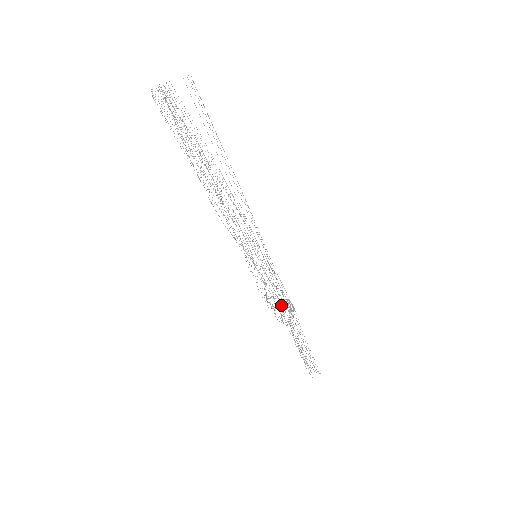
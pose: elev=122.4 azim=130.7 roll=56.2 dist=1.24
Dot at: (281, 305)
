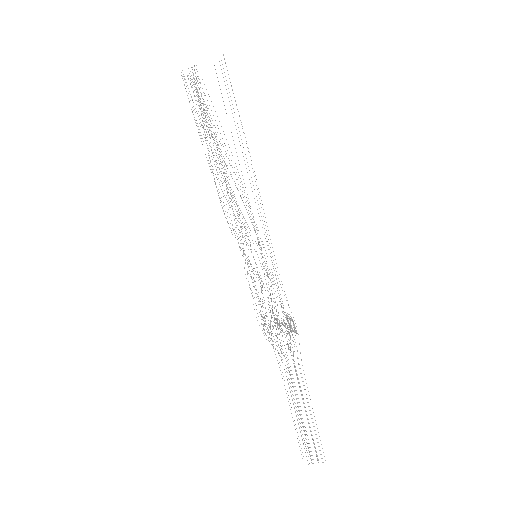
Dot at: occluded
